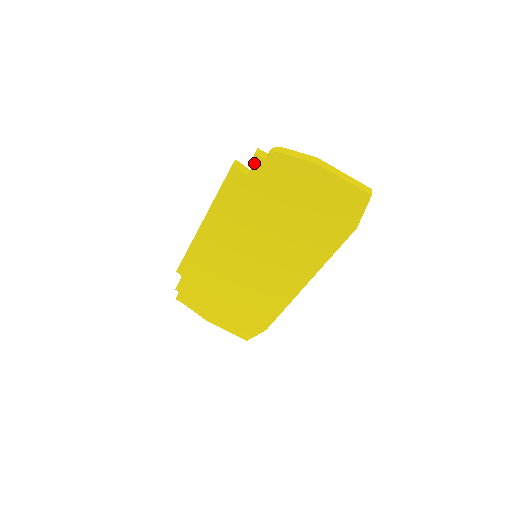
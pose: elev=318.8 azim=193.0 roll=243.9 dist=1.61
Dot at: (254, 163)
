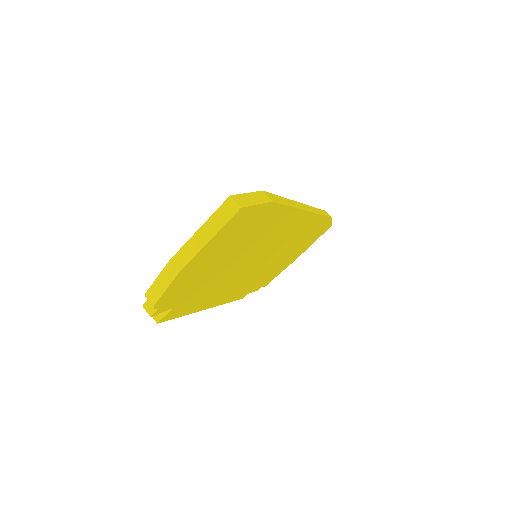
Dot at: (160, 312)
